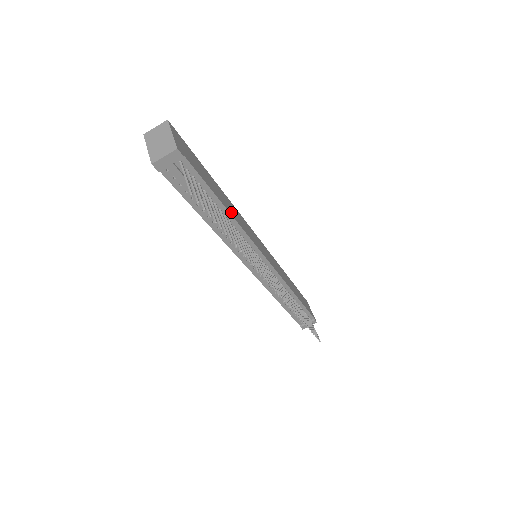
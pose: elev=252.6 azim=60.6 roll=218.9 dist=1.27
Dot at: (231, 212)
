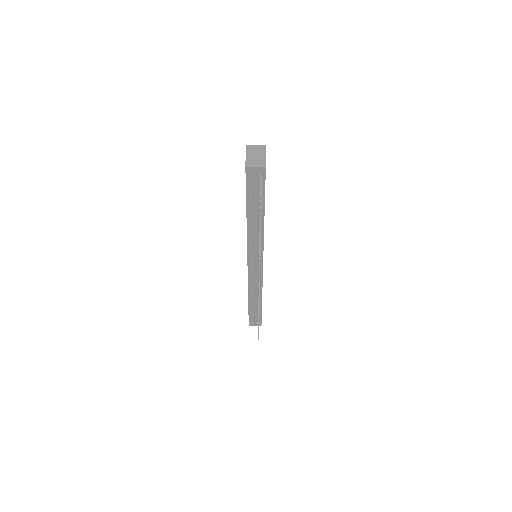
Dot at: occluded
